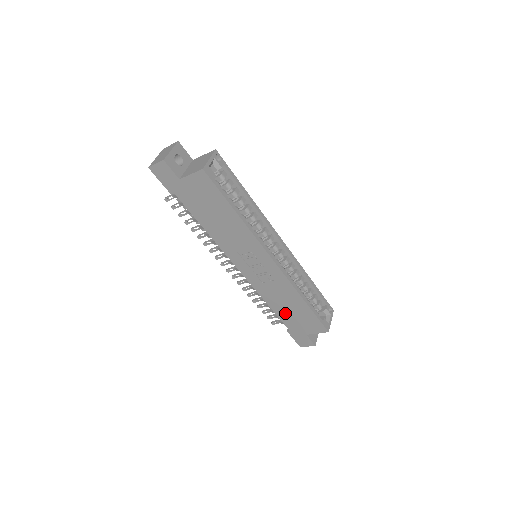
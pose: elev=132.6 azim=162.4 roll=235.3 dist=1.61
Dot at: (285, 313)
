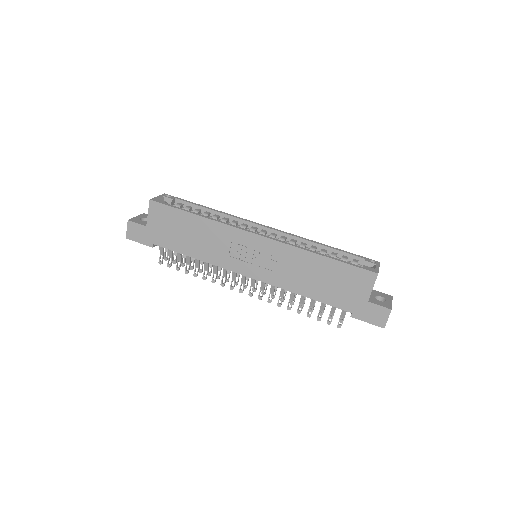
Dot at: (324, 291)
